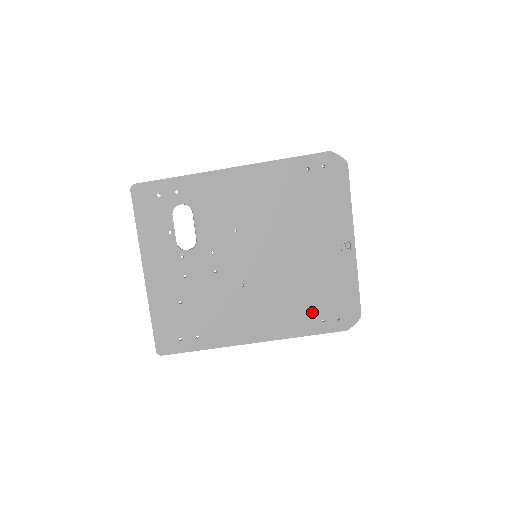
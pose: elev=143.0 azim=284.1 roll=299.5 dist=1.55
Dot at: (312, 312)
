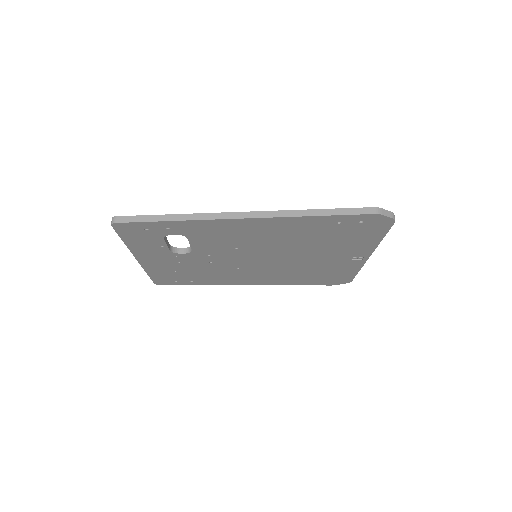
Dot at: (303, 279)
